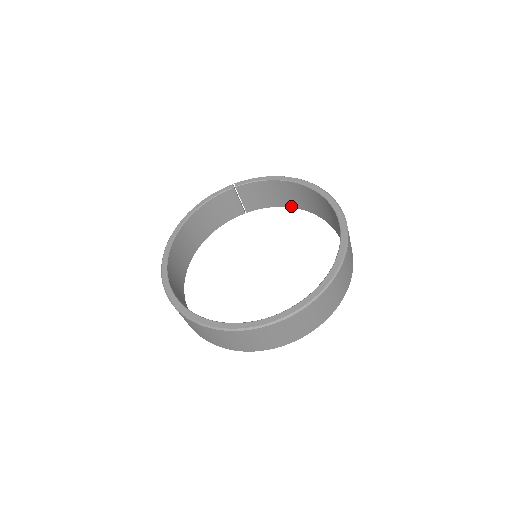
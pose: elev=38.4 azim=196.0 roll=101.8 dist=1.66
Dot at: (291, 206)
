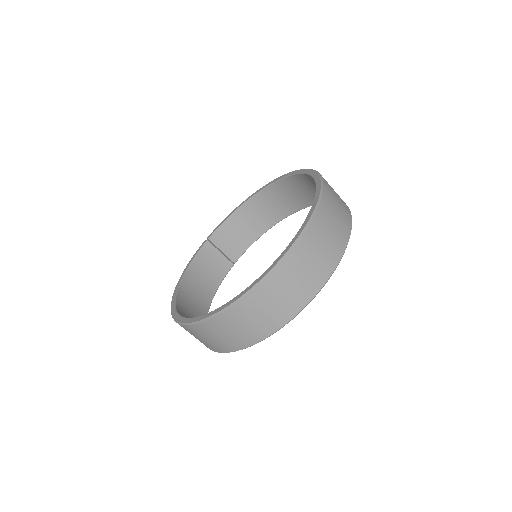
Dot at: (267, 229)
